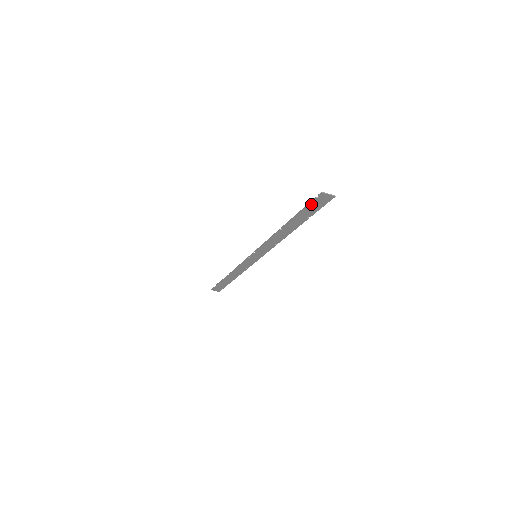
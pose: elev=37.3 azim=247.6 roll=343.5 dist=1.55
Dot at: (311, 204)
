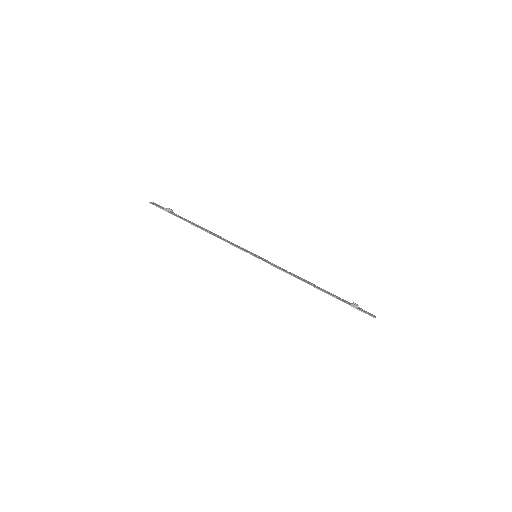
Dot at: (358, 309)
